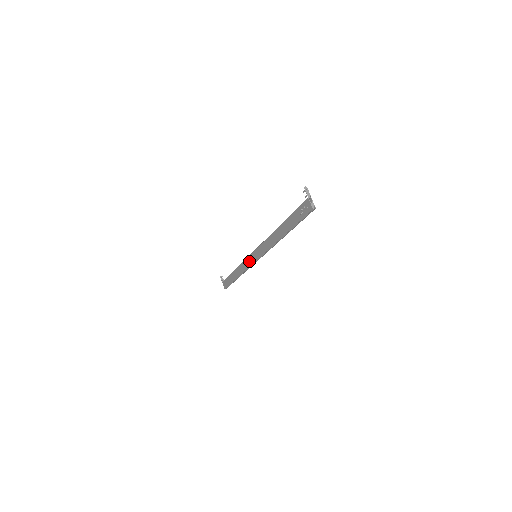
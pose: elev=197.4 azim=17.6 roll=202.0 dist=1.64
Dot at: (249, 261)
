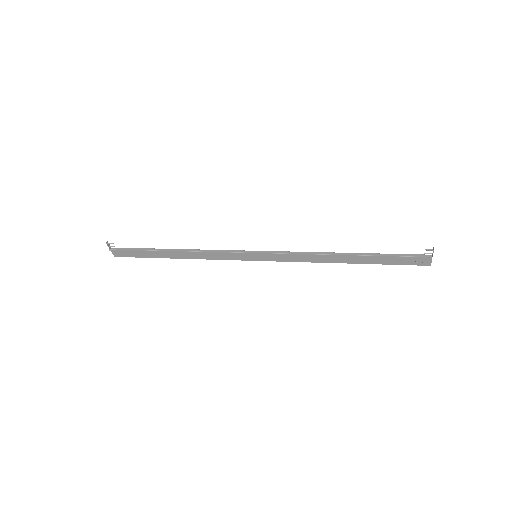
Dot at: (234, 256)
